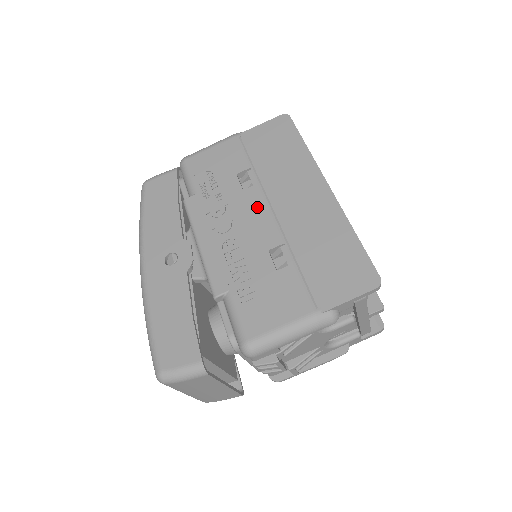
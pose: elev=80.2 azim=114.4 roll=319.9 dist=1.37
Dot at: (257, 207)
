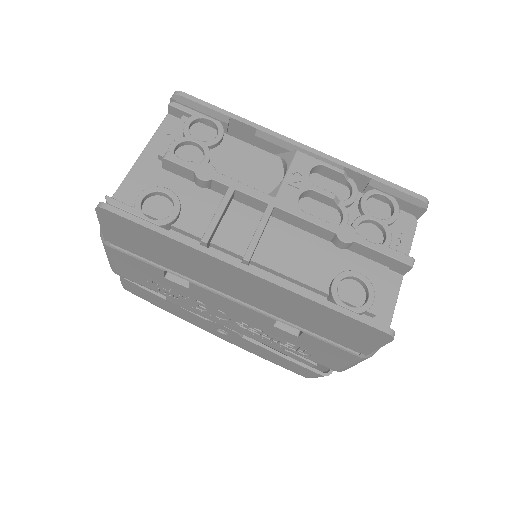
Dot at: (219, 300)
